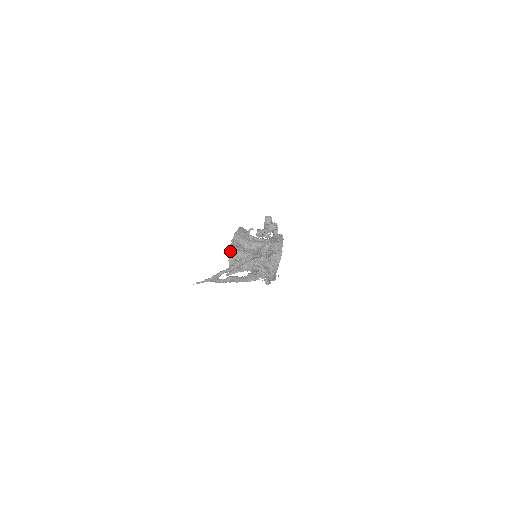
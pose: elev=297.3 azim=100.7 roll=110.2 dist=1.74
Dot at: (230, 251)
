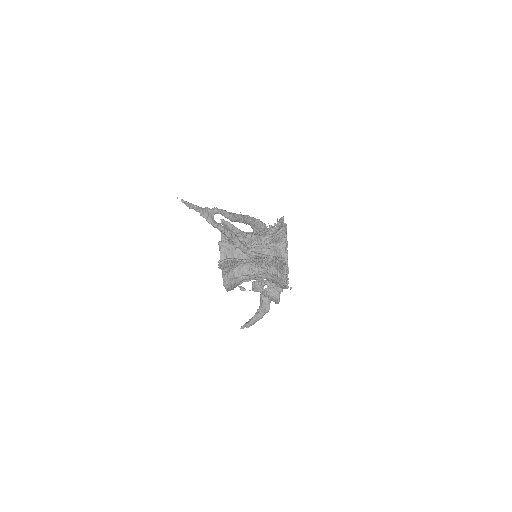
Dot at: (221, 236)
